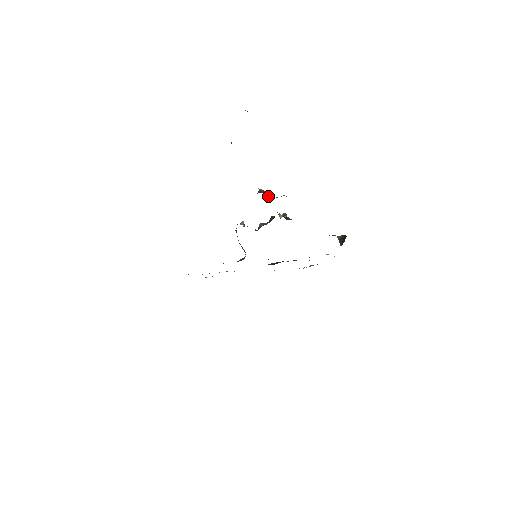
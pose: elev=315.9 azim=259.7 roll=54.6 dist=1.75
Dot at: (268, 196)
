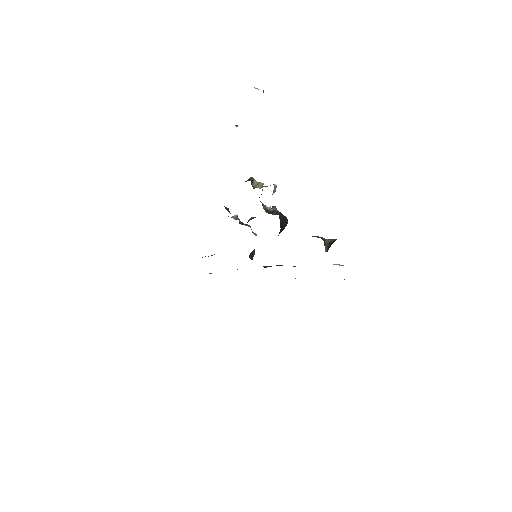
Dot at: (258, 185)
